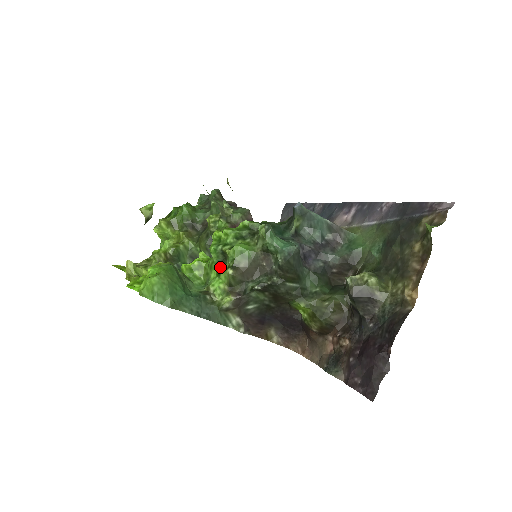
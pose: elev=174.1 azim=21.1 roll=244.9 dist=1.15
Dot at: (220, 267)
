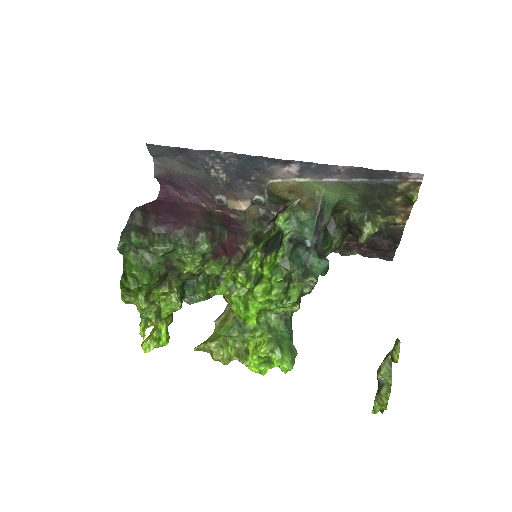
Dot at: (282, 306)
